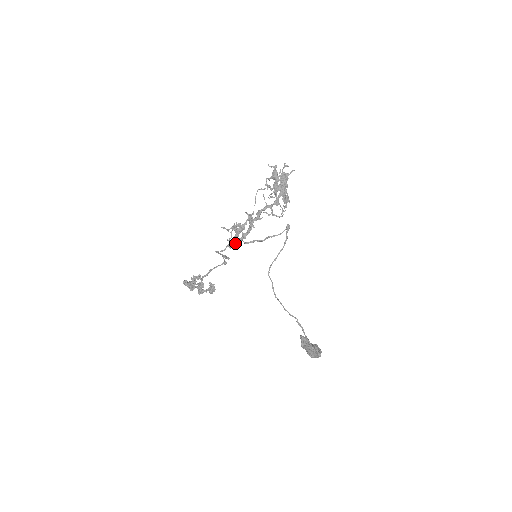
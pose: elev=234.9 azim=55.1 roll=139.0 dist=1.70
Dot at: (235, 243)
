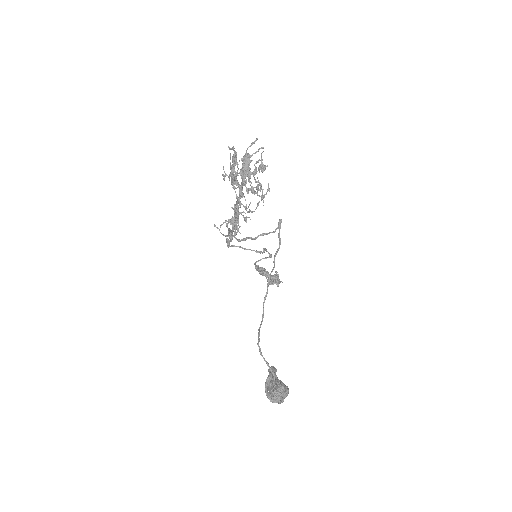
Dot at: (230, 240)
